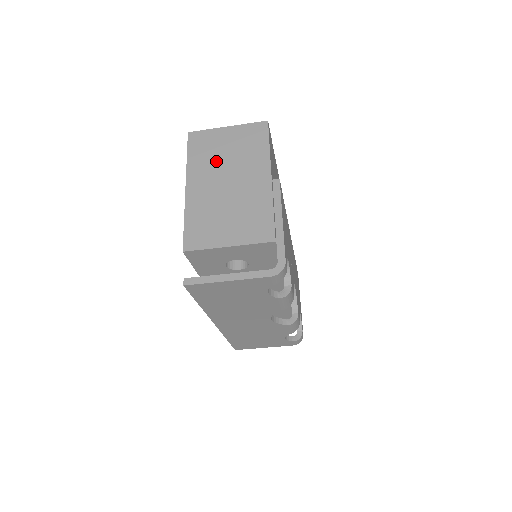
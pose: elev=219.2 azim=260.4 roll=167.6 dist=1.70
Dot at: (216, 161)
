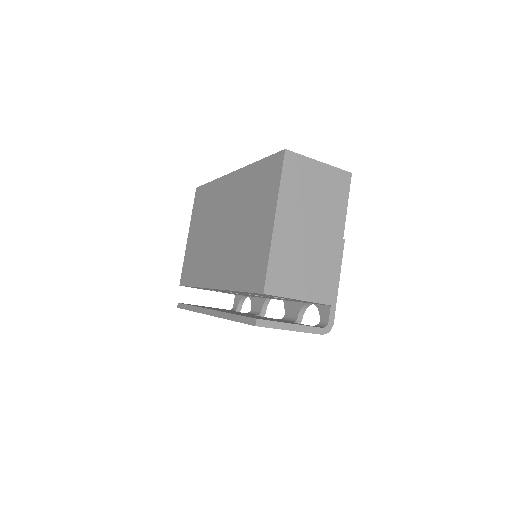
Dot at: (305, 200)
